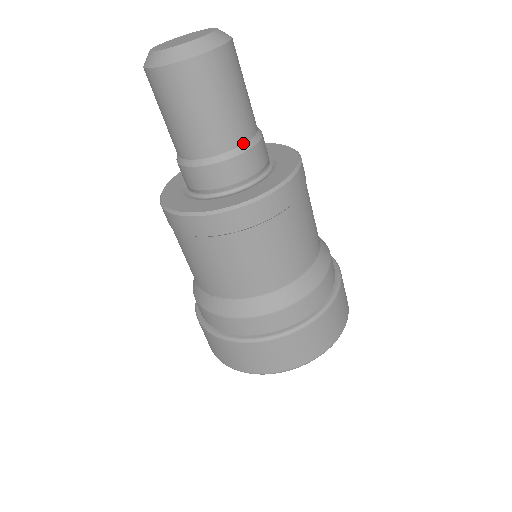
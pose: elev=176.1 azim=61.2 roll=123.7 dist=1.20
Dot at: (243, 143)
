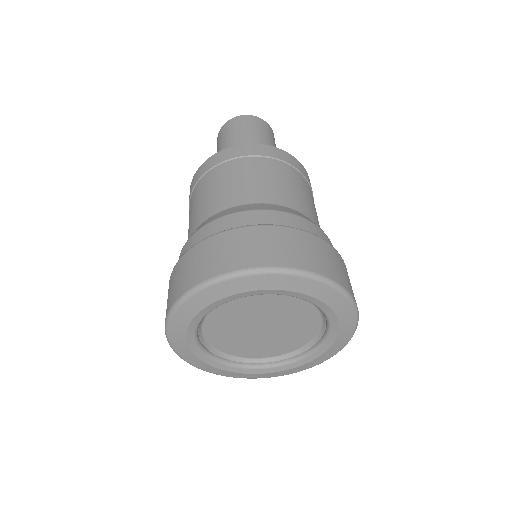
Dot at: occluded
